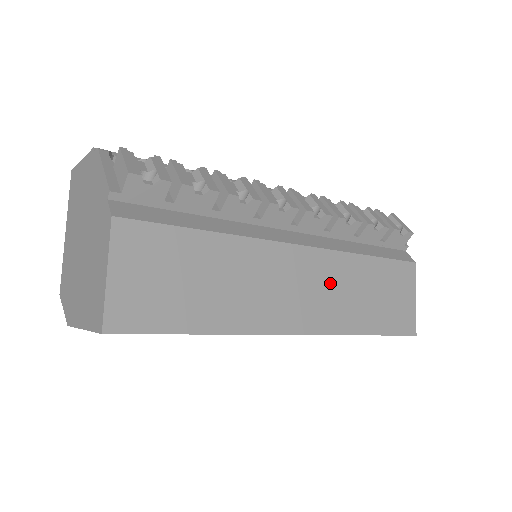
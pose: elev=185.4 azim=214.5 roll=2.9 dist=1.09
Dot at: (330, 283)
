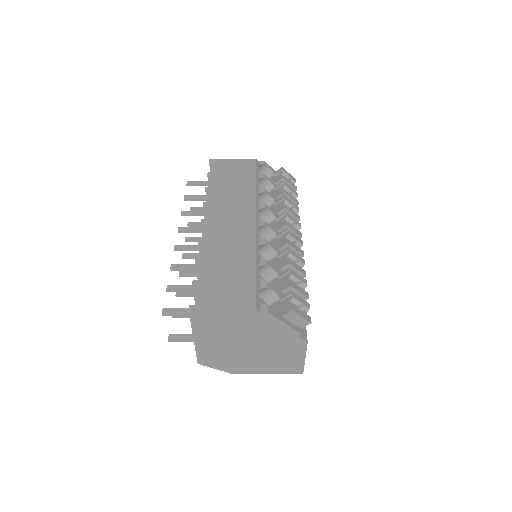
Dot at: occluded
